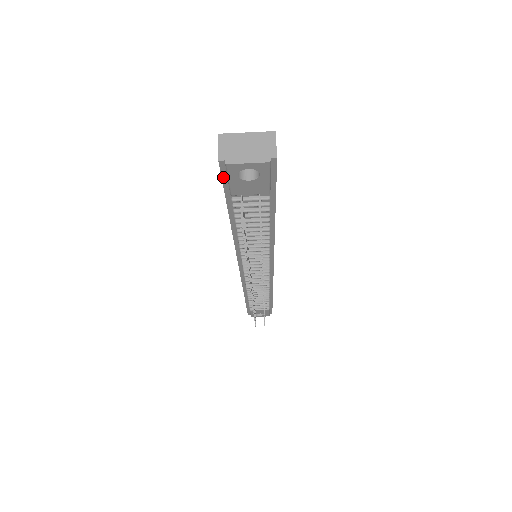
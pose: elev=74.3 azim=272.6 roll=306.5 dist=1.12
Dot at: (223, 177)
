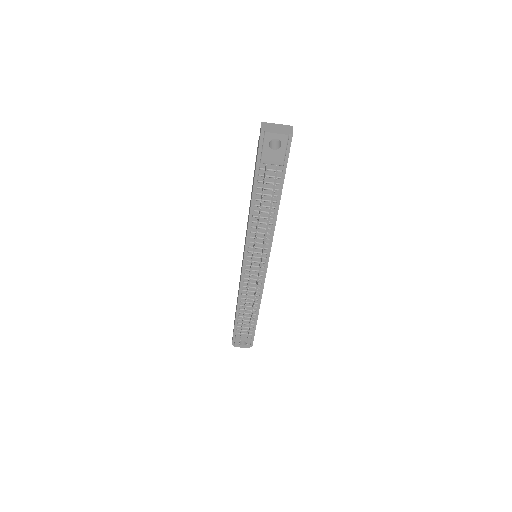
Dot at: (260, 146)
